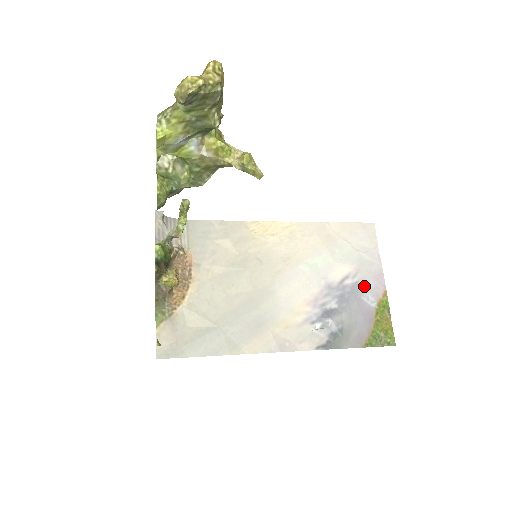
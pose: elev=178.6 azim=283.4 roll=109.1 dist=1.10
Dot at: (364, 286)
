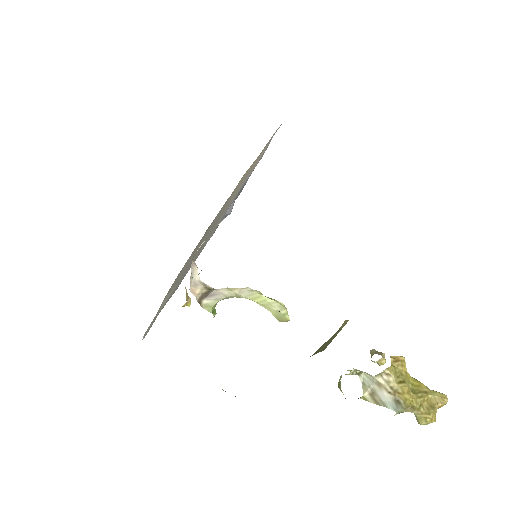
Dot at: occluded
